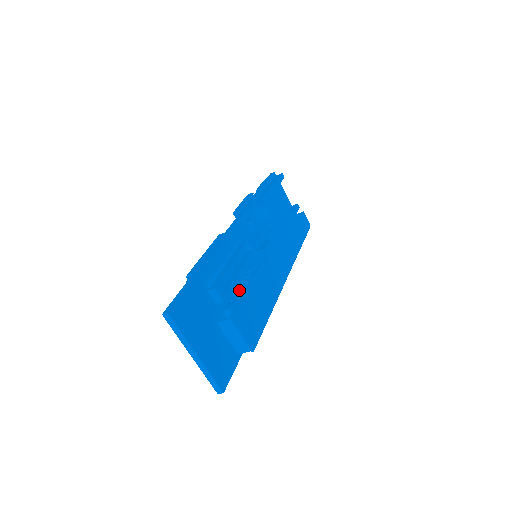
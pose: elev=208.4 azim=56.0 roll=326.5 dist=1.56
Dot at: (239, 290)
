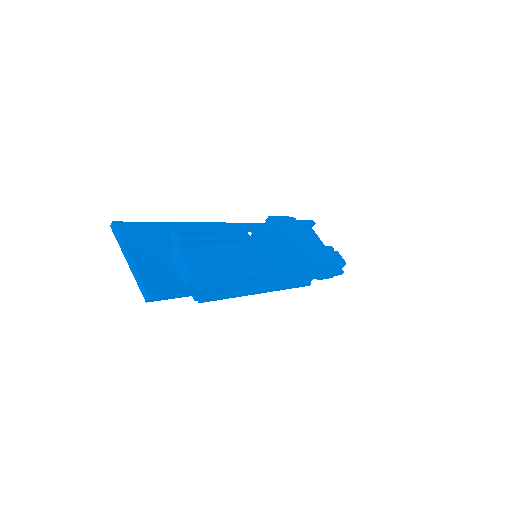
Dot at: occluded
